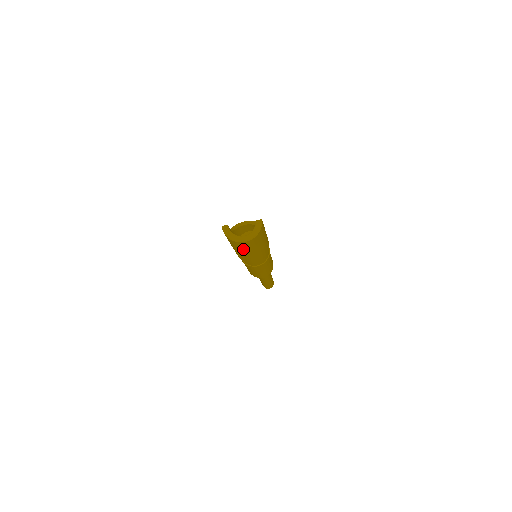
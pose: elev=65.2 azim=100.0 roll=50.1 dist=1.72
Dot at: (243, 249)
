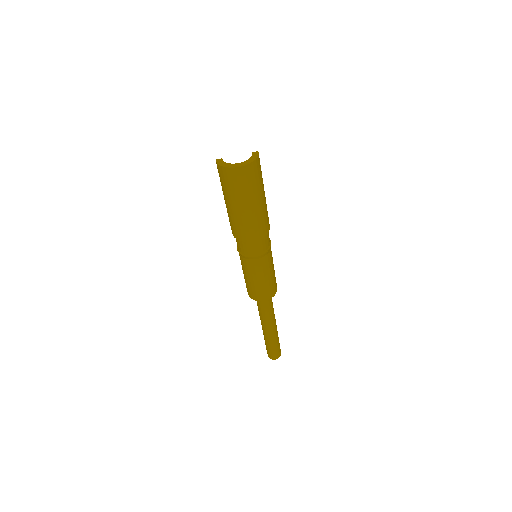
Dot at: (239, 191)
